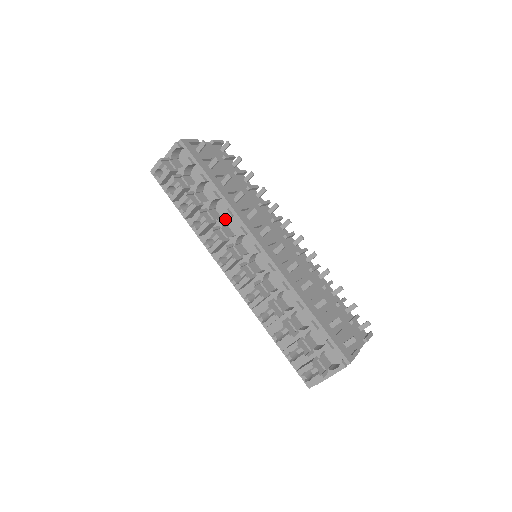
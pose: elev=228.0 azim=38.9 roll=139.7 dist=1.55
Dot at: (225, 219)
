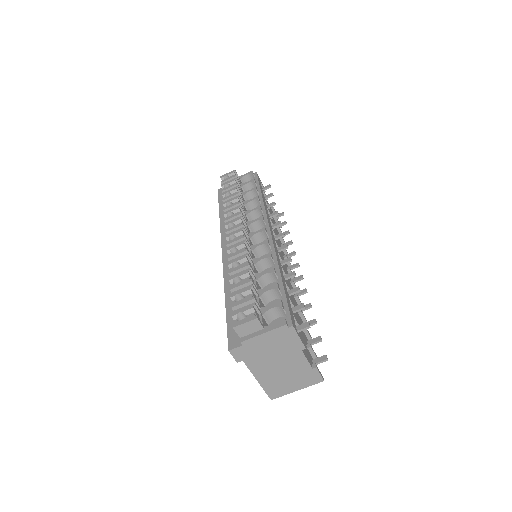
Dot at: (253, 211)
